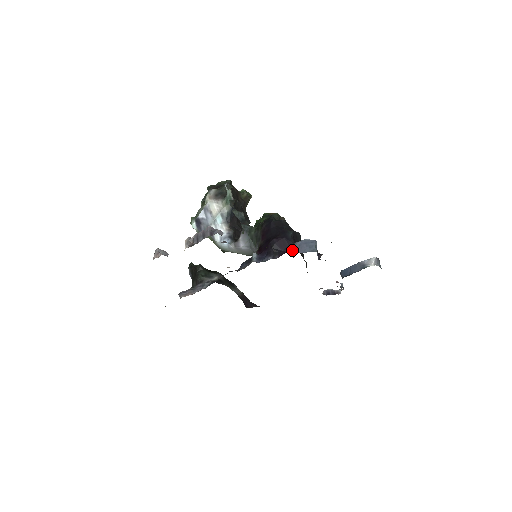
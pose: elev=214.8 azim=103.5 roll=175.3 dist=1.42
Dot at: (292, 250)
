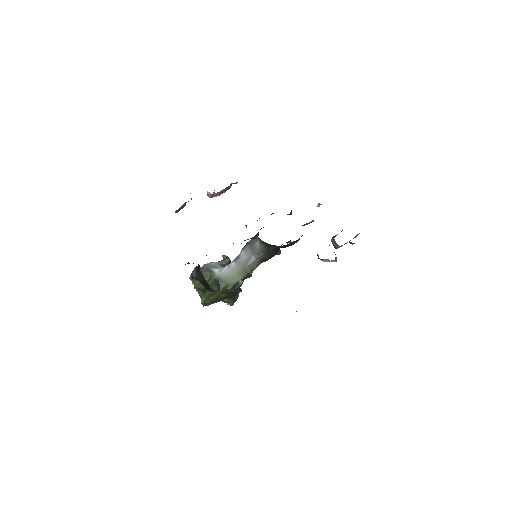
Dot at: (289, 214)
